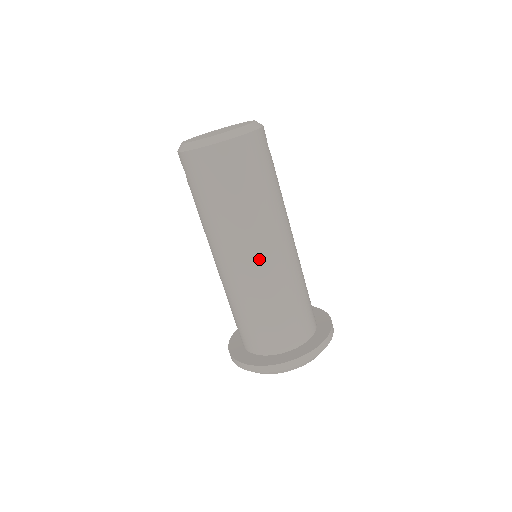
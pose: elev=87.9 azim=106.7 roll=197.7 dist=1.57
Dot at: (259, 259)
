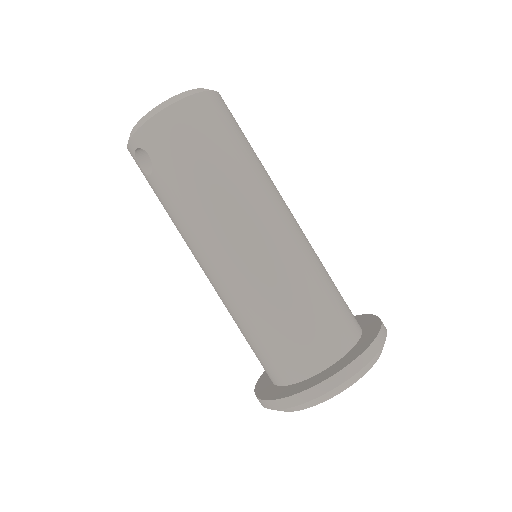
Dot at: (279, 227)
